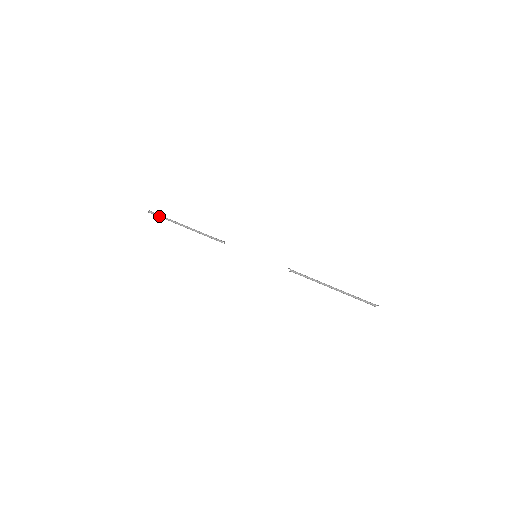
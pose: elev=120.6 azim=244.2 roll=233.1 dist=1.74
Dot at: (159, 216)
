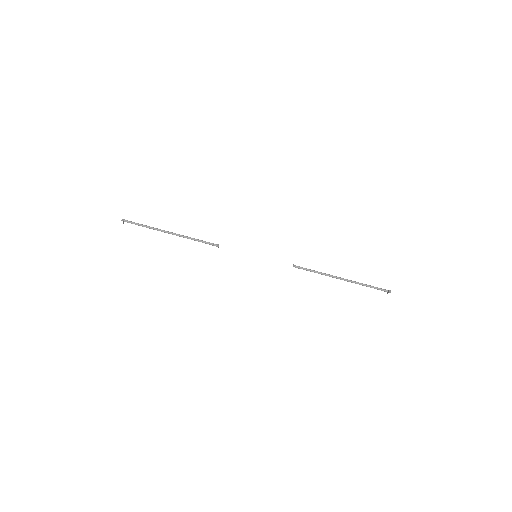
Dot at: occluded
